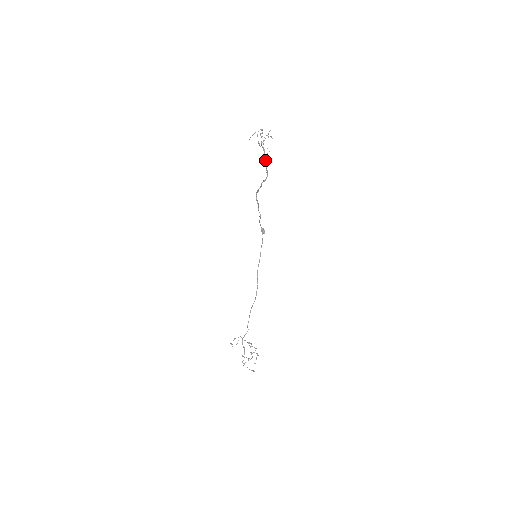
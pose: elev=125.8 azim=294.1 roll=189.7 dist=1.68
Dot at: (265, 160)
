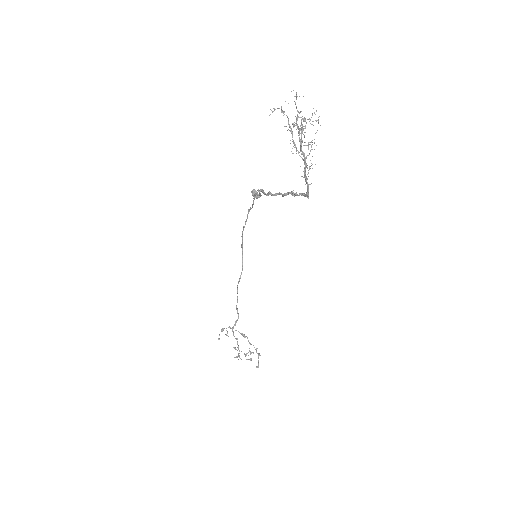
Dot at: (306, 178)
